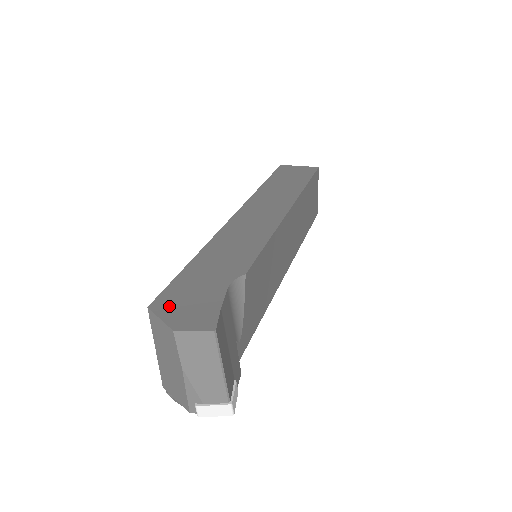
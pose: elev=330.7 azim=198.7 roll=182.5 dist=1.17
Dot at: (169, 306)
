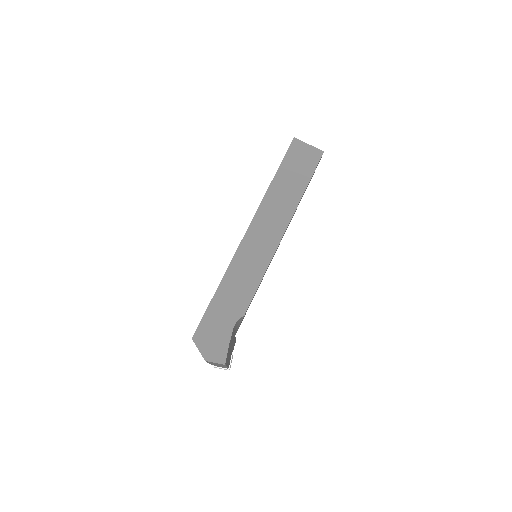
Dot at: (203, 340)
